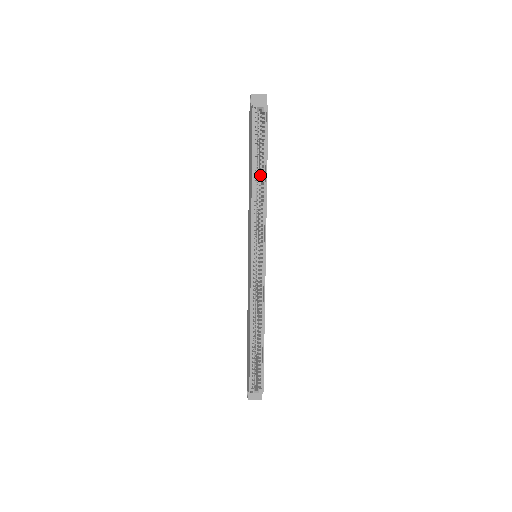
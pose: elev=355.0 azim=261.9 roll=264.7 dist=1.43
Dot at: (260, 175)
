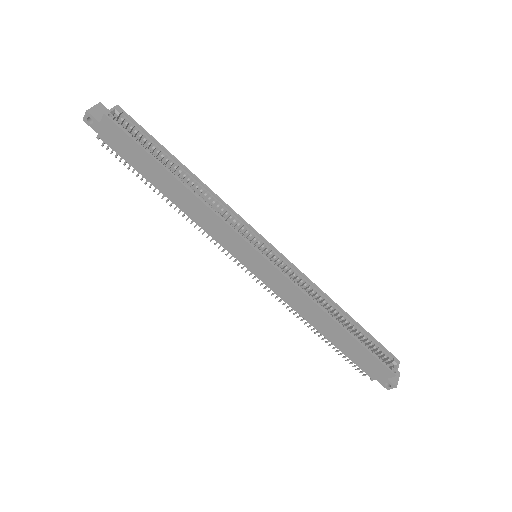
Dot at: occluded
